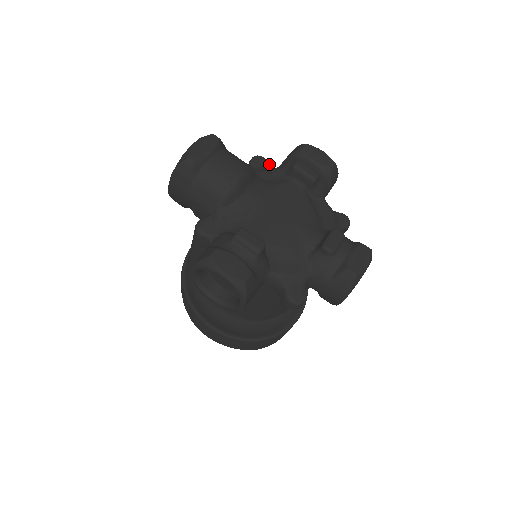
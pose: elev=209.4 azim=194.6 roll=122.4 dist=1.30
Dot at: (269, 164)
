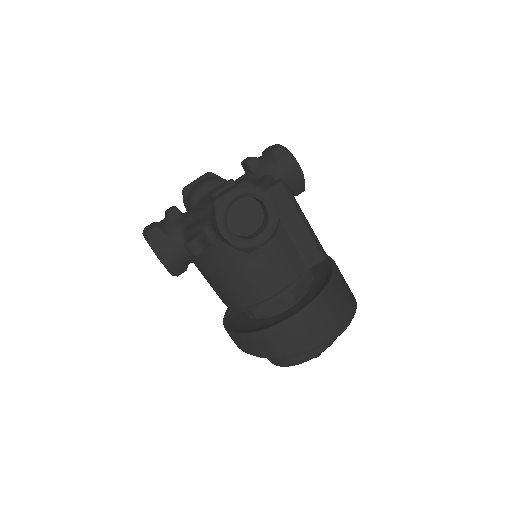
Dot at: occluded
